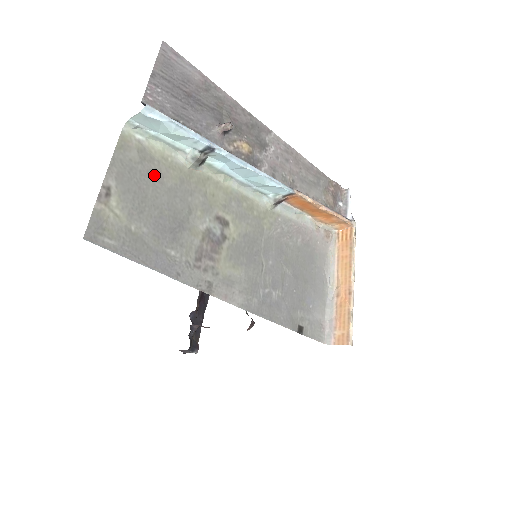
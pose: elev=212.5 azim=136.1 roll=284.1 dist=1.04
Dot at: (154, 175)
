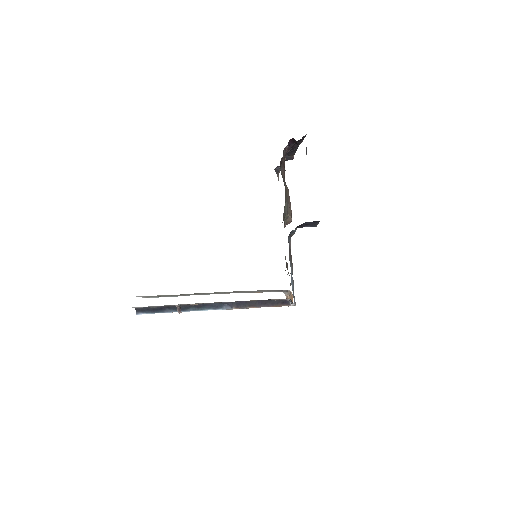
Dot at: occluded
